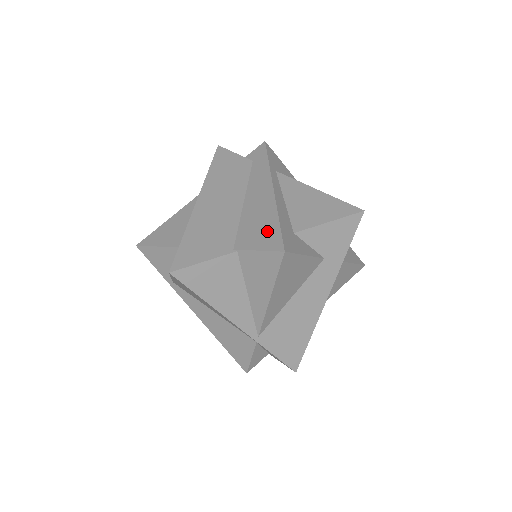
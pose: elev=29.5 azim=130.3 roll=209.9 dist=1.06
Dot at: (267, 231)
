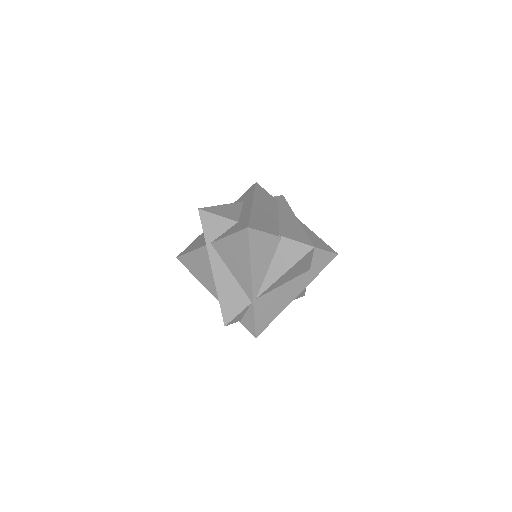
Dot at: (300, 235)
